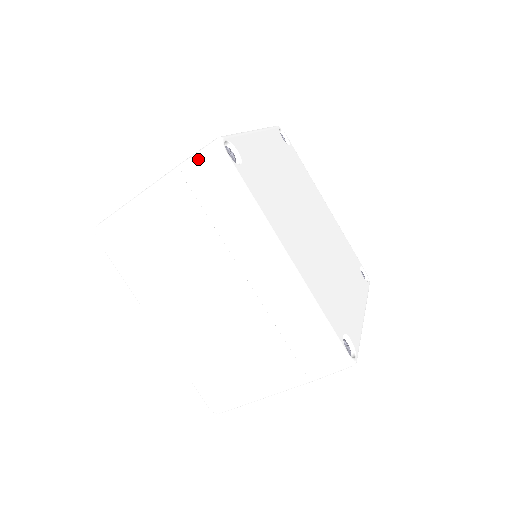
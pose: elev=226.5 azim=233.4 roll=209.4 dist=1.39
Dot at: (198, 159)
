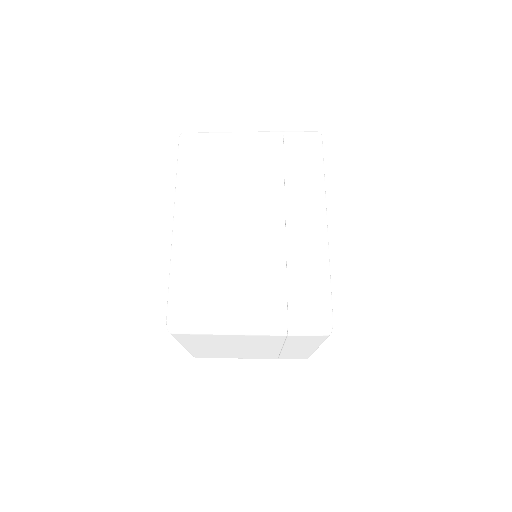
Dot at: (300, 132)
